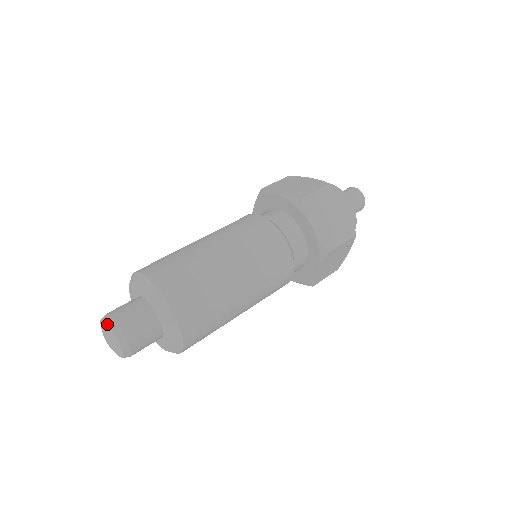
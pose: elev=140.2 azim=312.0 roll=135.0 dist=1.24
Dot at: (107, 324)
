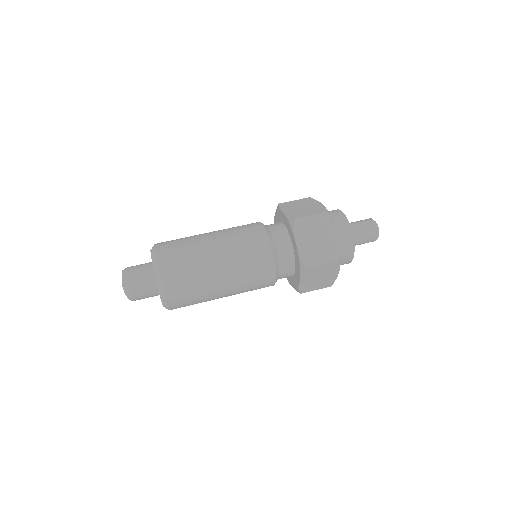
Dot at: (125, 289)
